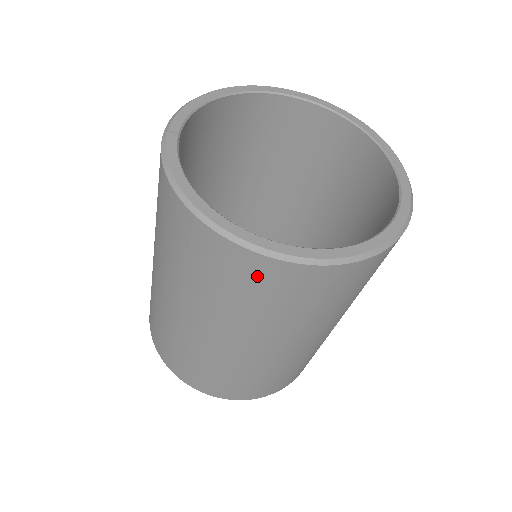
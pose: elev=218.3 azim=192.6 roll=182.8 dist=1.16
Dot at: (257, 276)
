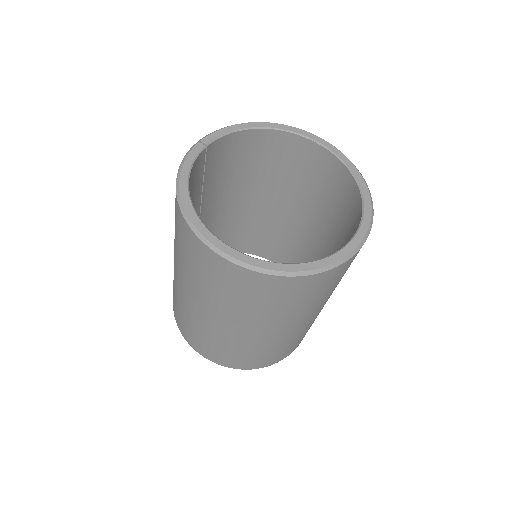
Dot at: (203, 258)
